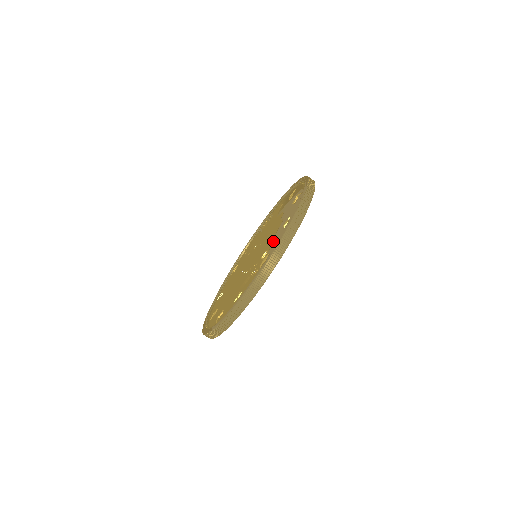
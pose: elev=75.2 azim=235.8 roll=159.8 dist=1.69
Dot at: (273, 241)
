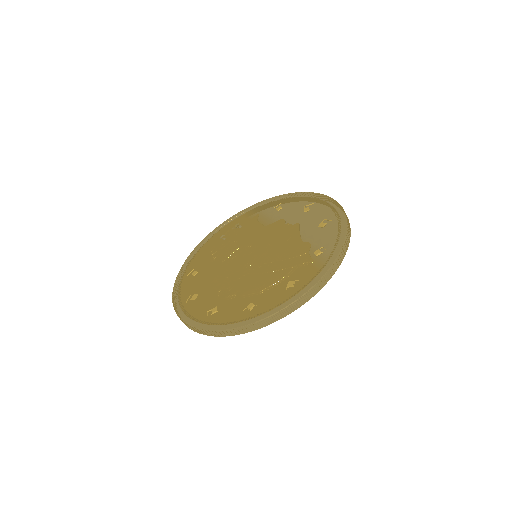
Dot at: (309, 238)
